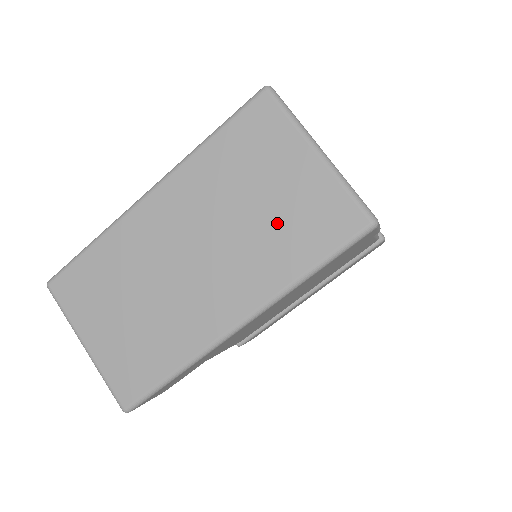
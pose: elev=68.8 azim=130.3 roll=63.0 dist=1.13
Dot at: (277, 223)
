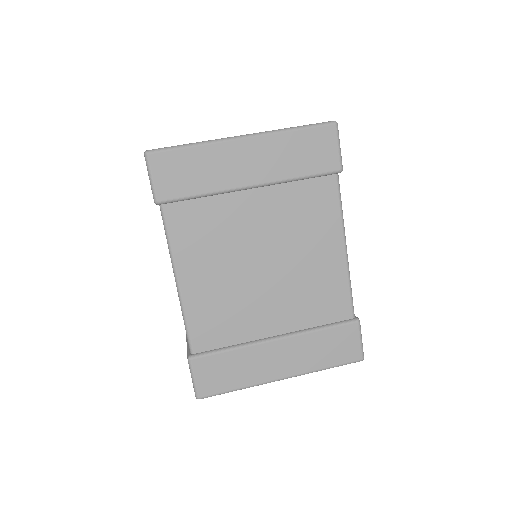
Dot at: occluded
